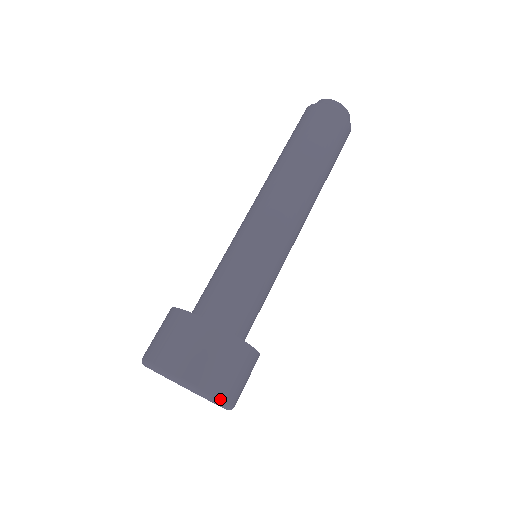
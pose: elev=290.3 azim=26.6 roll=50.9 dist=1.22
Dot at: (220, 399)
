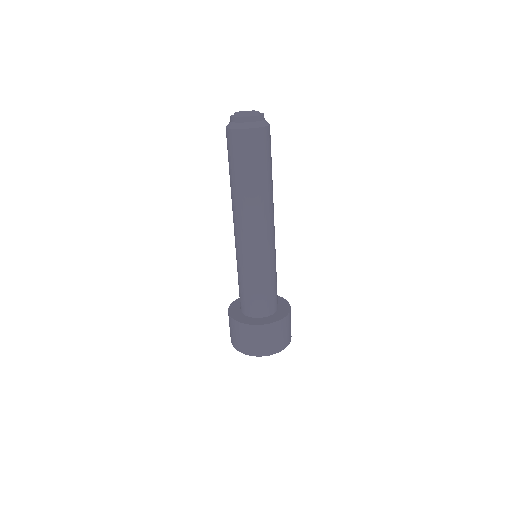
Dot at: (274, 353)
